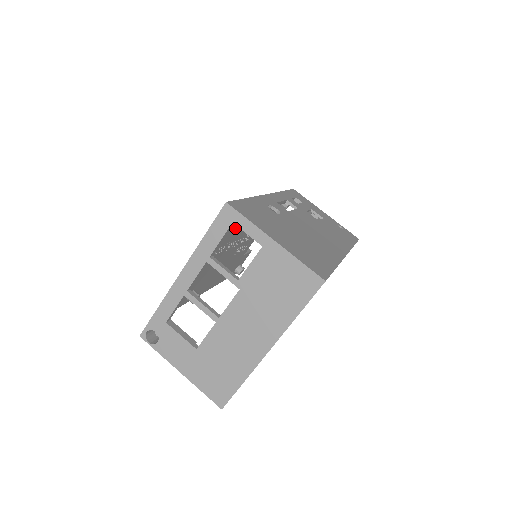
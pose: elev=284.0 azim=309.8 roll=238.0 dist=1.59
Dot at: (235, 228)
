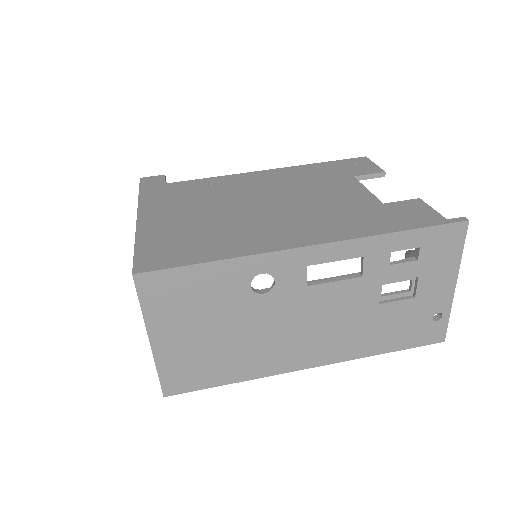
Dot at: occluded
